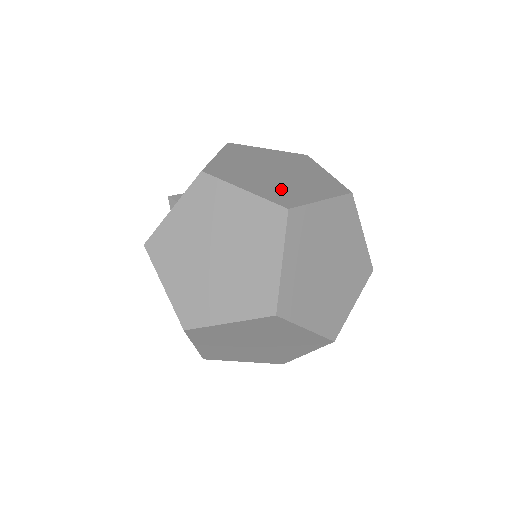
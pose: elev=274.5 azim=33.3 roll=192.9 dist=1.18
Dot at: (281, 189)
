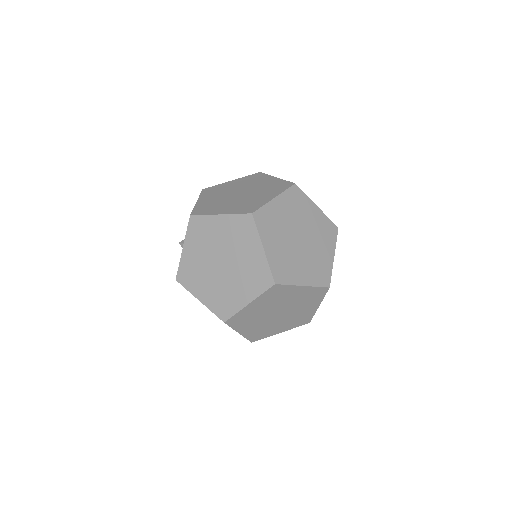
Dot at: (245, 203)
